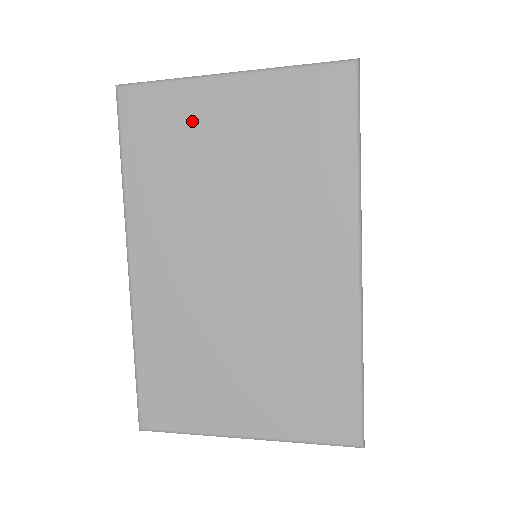
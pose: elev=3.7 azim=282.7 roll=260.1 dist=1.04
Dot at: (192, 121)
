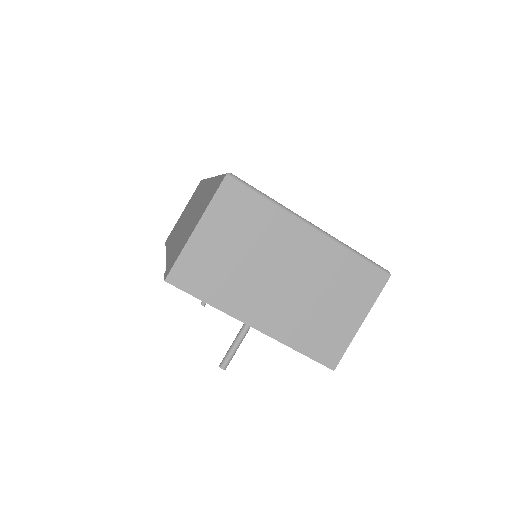
Dot at: occluded
